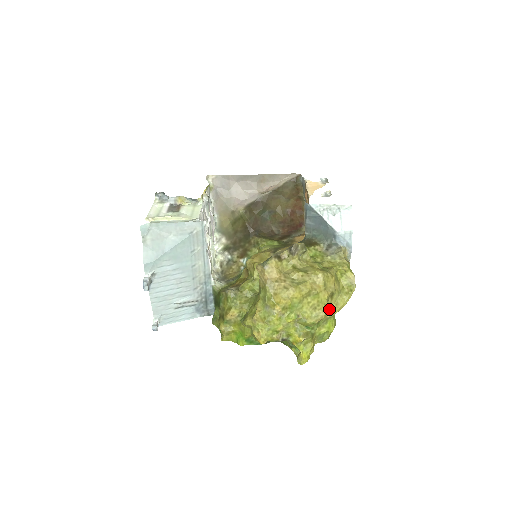
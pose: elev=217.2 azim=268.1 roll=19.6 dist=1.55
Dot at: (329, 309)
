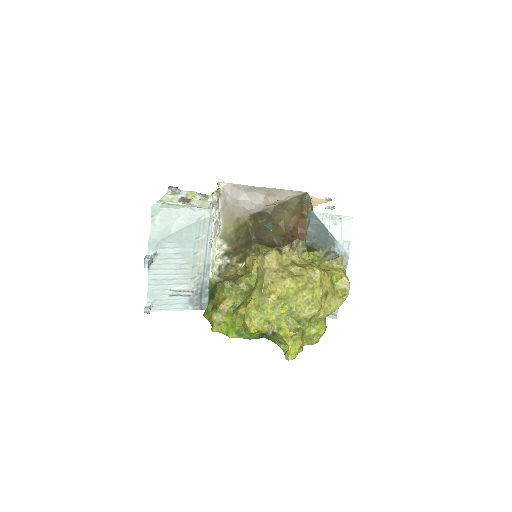
Dot at: (322, 309)
